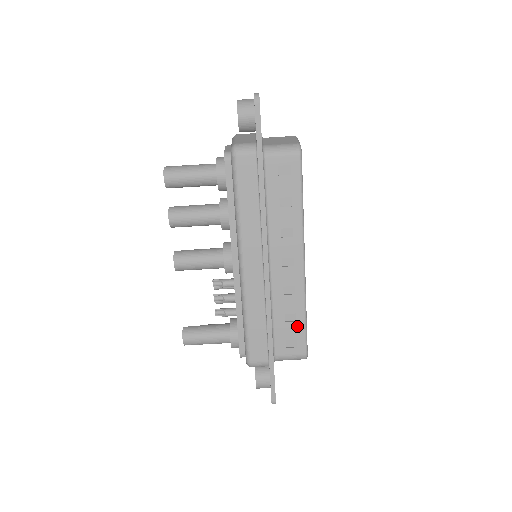
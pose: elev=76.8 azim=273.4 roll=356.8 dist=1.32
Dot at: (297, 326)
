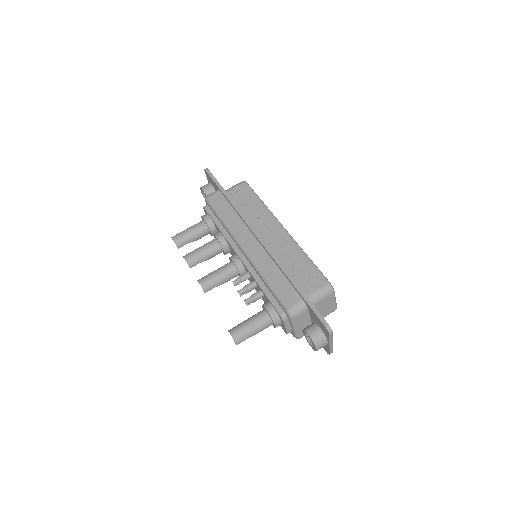
Dot at: (307, 267)
